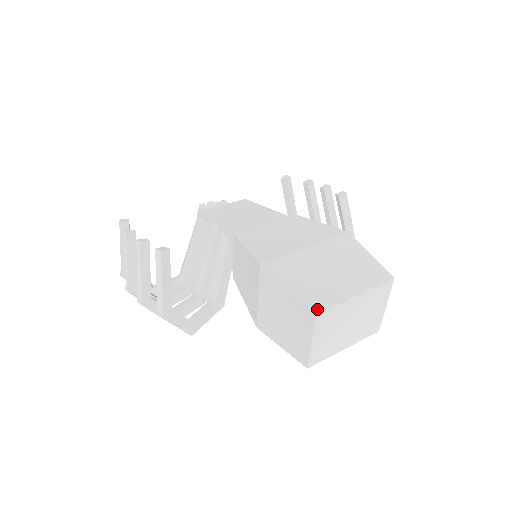
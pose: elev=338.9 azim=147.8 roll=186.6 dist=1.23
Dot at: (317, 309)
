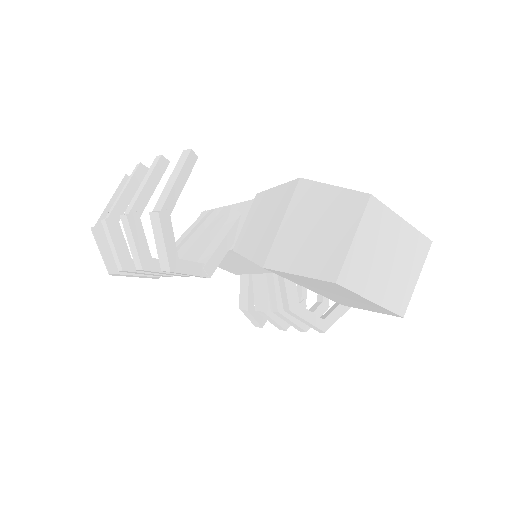
Dot at: (370, 195)
